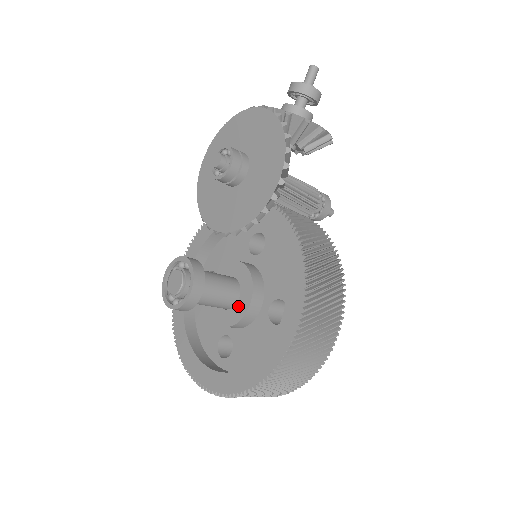
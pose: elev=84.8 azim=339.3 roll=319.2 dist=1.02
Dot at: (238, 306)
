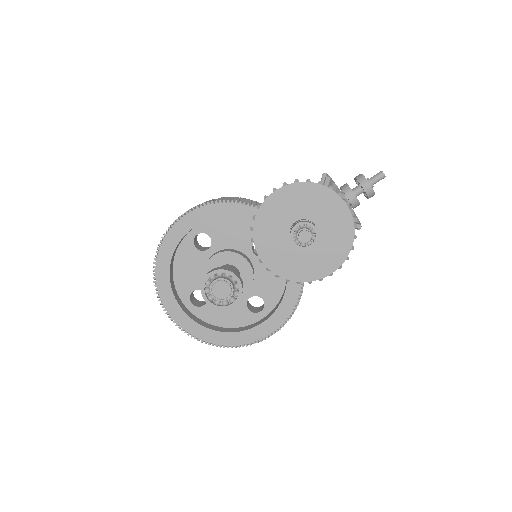
Dot at: occluded
